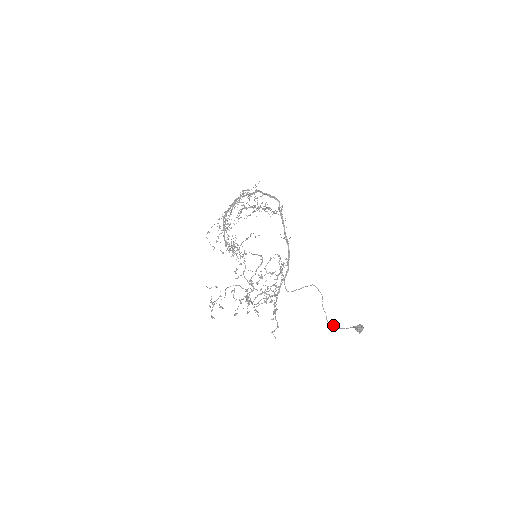
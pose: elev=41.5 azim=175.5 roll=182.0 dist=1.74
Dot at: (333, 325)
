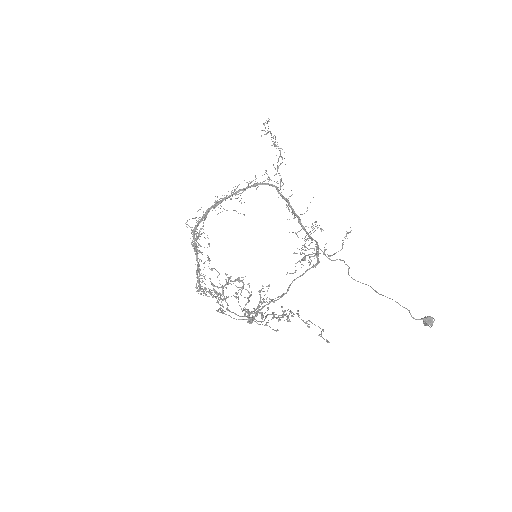
Dot at: occluded
